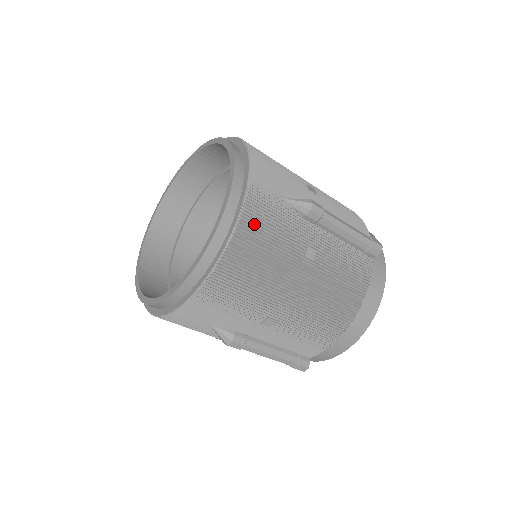
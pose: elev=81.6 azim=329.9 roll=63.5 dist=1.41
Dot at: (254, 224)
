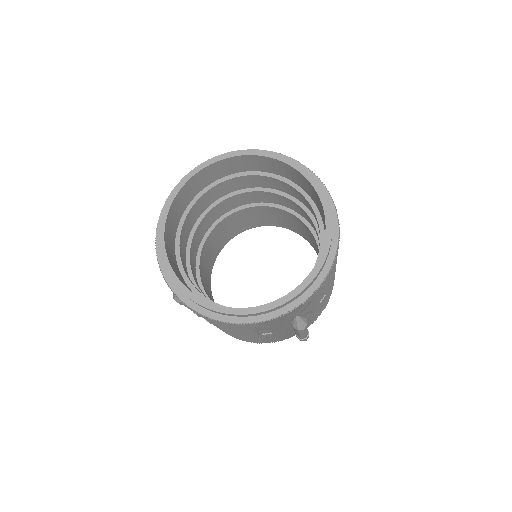
Dot at: occluded
